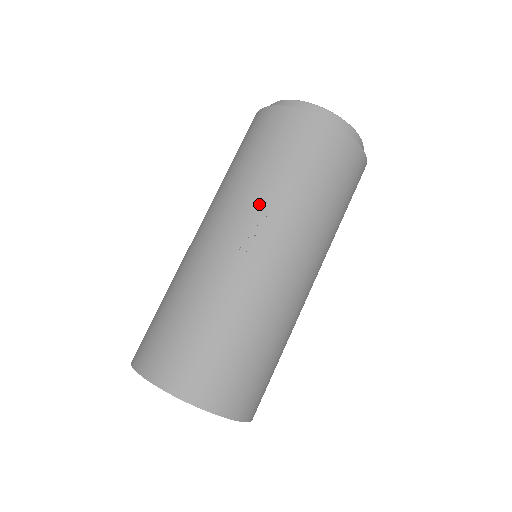
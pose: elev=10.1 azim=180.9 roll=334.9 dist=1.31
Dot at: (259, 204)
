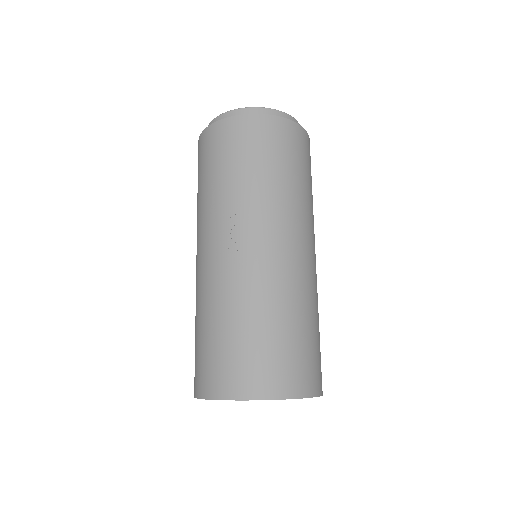
Dot at: (226, 209)
